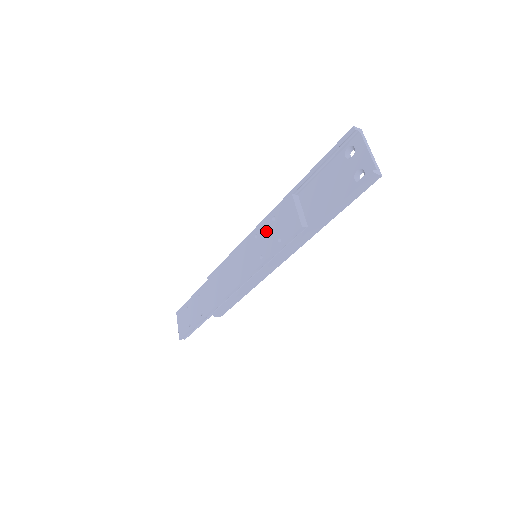
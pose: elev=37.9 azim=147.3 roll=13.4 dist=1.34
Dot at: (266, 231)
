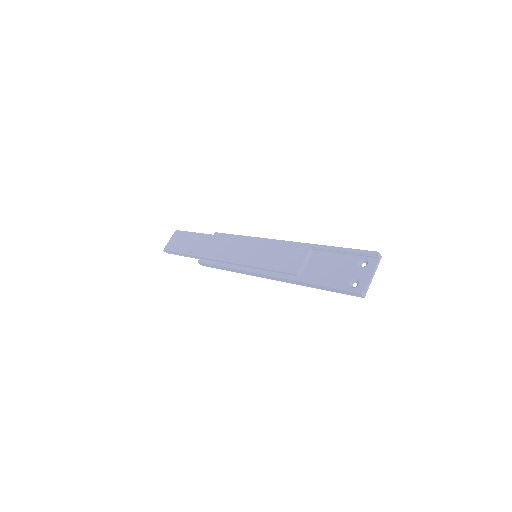
Dot at: (275, 250)
